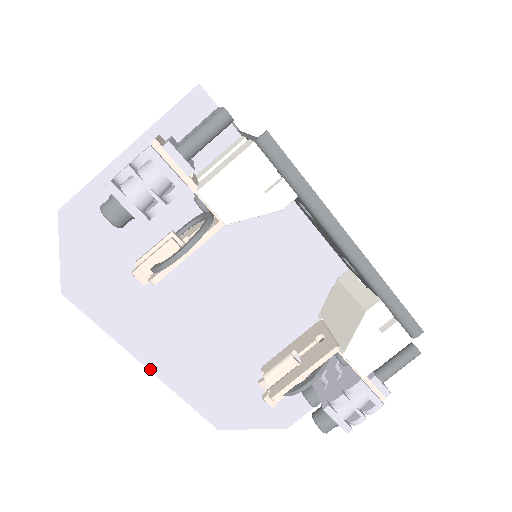
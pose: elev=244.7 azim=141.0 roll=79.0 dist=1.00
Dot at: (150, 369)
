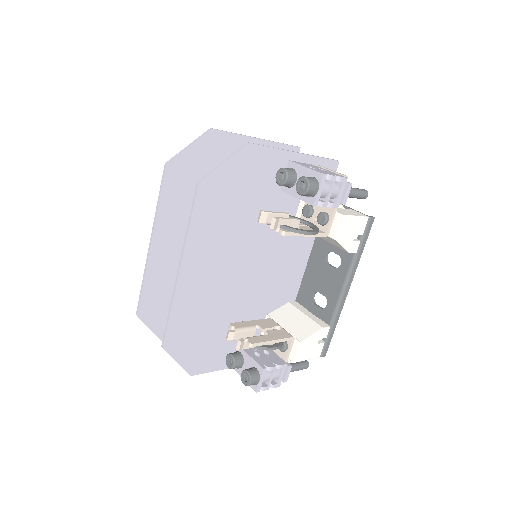
Dot at: (180, 274)
